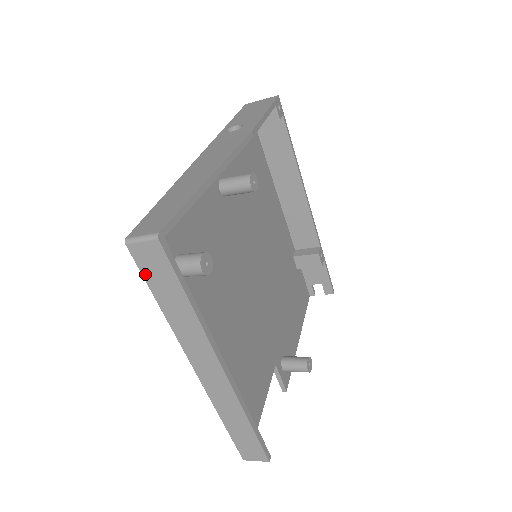
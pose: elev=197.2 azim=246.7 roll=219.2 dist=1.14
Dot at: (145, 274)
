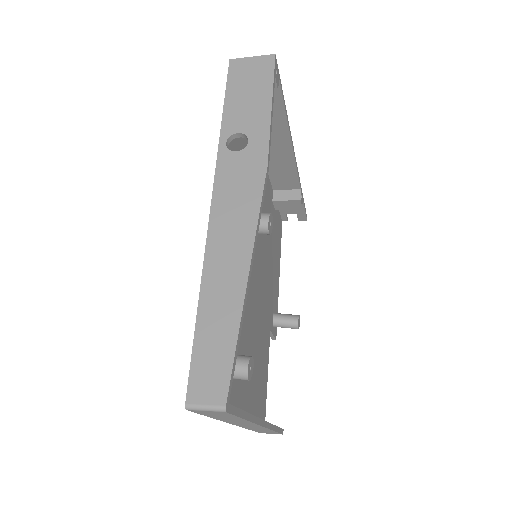
Dot at: (202, 414)
